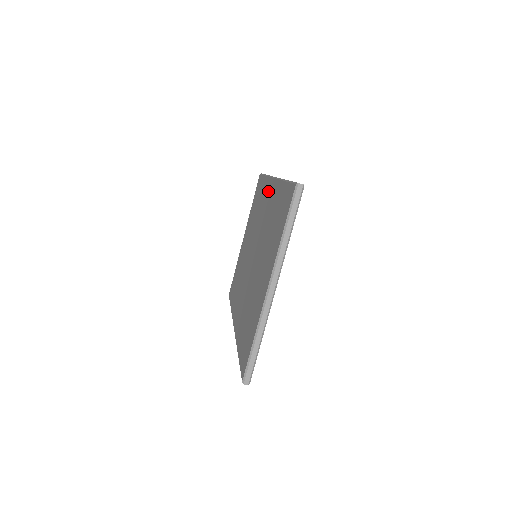
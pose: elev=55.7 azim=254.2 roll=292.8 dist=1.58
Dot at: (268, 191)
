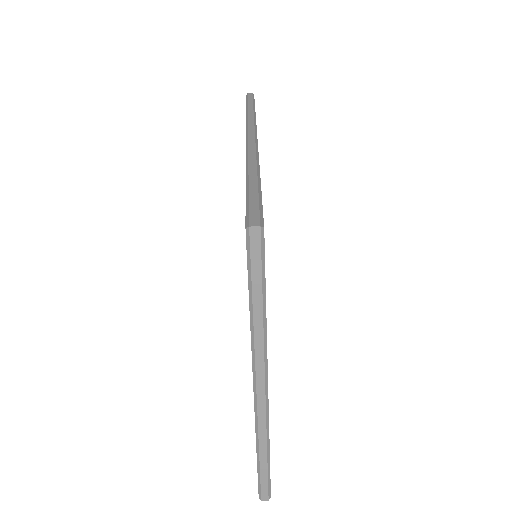
Dot at: occluded
